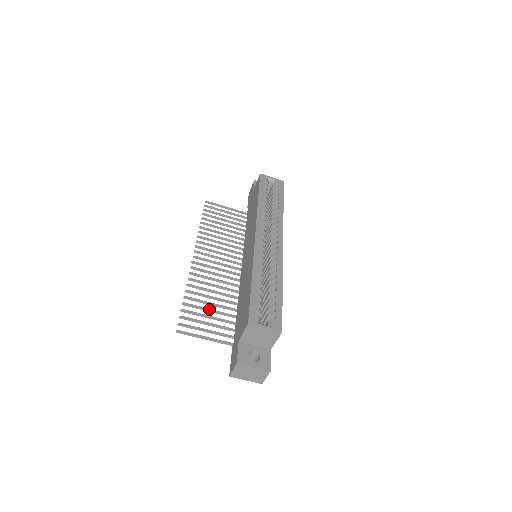
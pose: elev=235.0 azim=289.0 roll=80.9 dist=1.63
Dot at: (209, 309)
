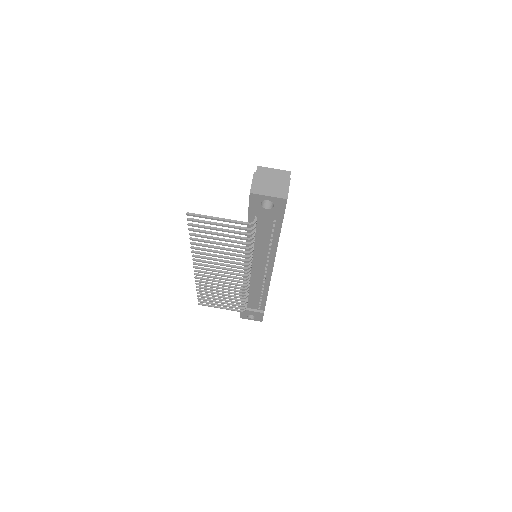
Dot at: (217, 238)
